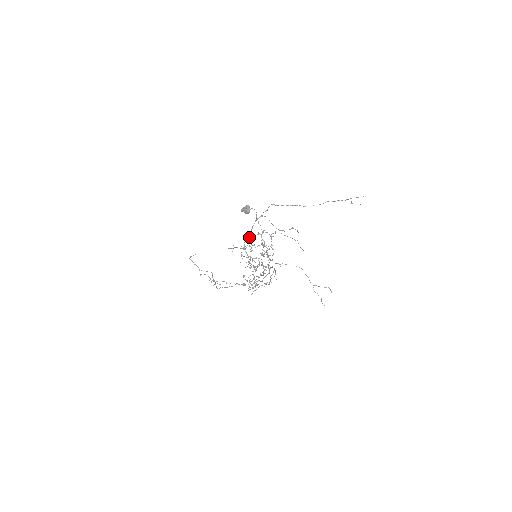
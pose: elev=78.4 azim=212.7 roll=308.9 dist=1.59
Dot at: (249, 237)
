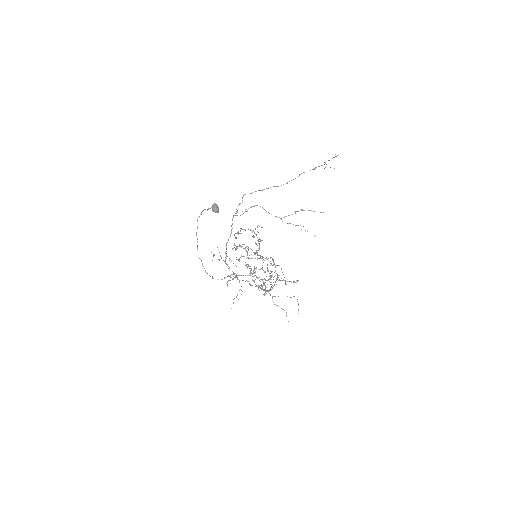
Dot at: occluded
